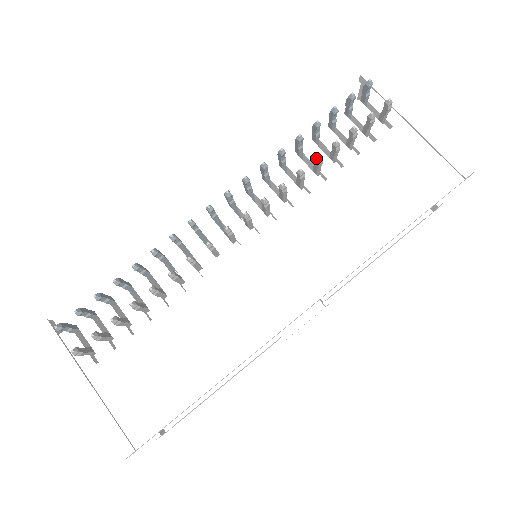
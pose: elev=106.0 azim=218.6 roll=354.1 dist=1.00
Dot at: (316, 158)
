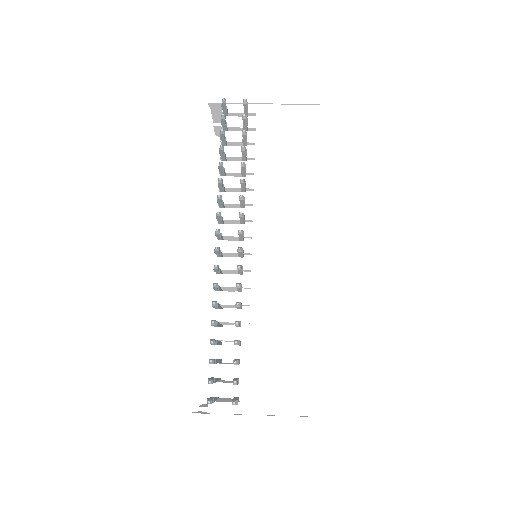
Dot at: (242, 166)
